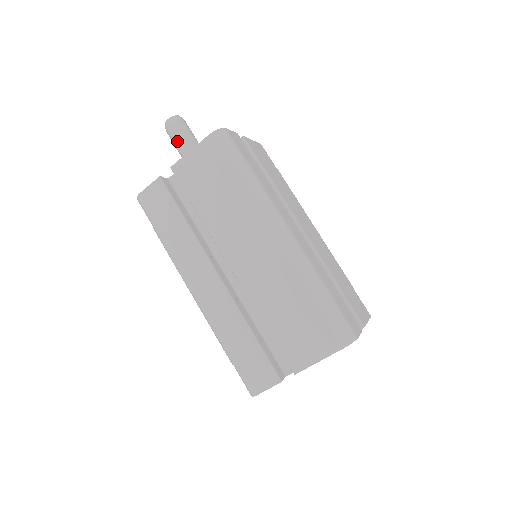
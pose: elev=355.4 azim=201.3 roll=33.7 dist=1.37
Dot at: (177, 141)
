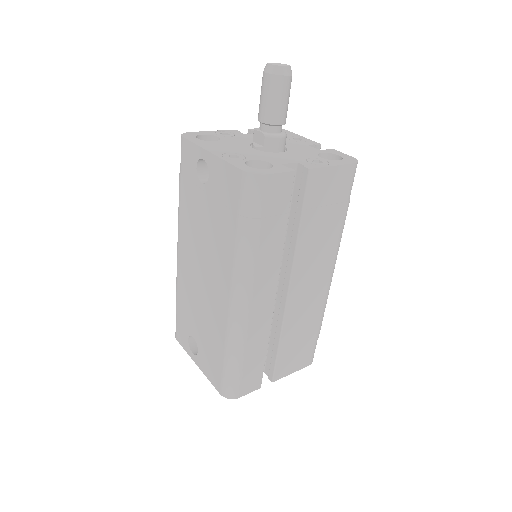
Dot at: (280, 103)
